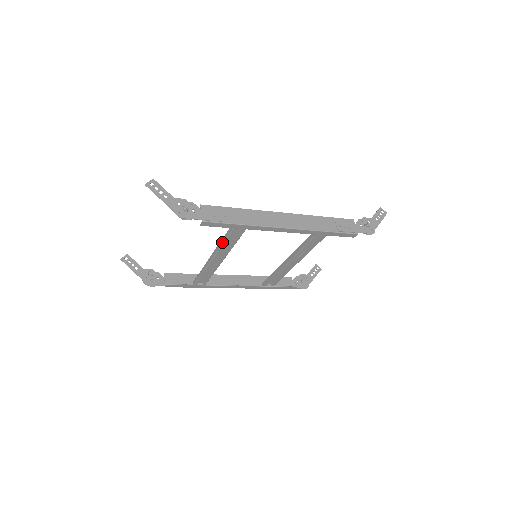
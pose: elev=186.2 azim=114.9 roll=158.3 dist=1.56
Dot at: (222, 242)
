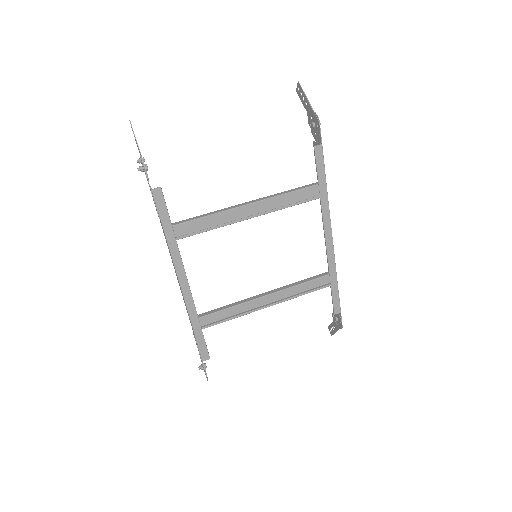
Dot at: (284, 192)
